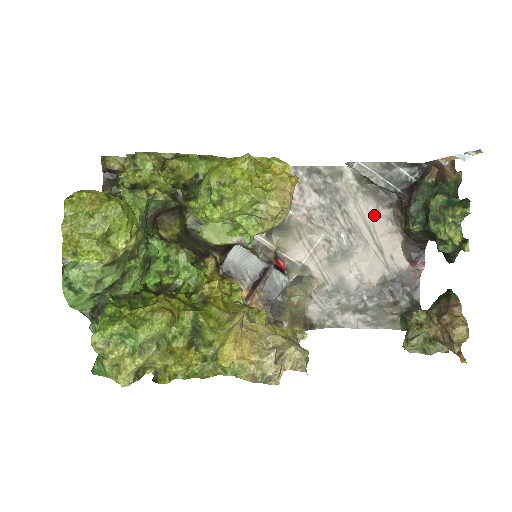
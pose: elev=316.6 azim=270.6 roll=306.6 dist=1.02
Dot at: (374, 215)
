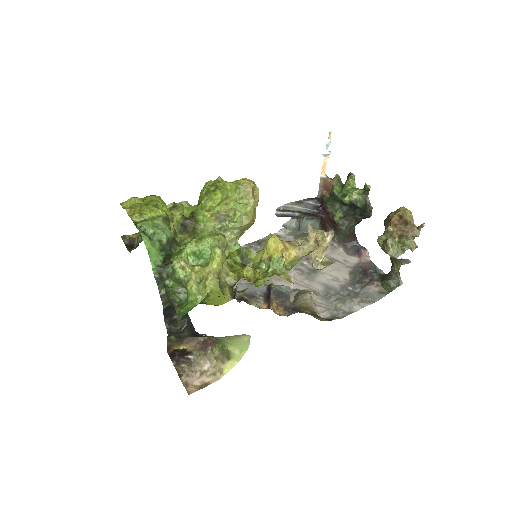
Dot at: occluded
